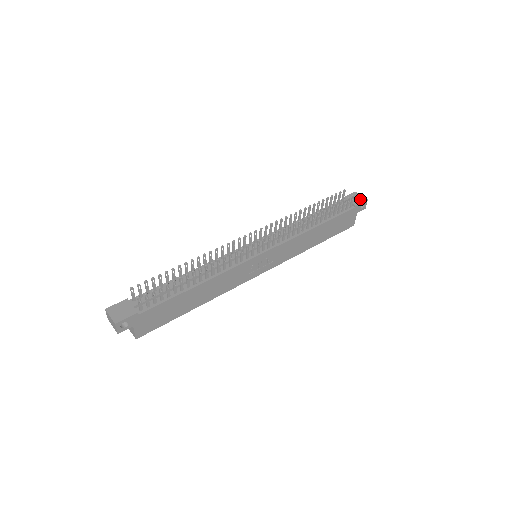
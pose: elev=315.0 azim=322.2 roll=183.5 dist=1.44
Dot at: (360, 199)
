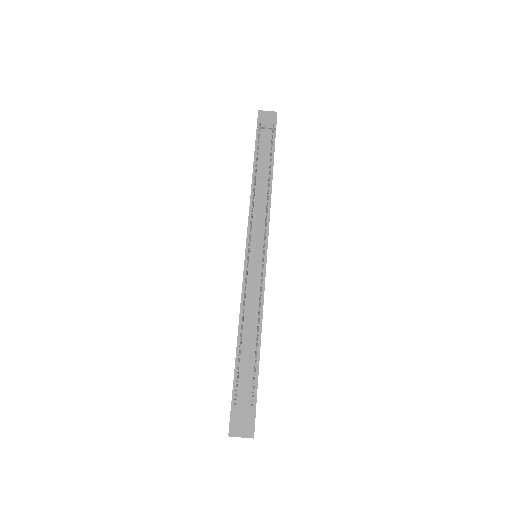
Dot at: (271, 117)
